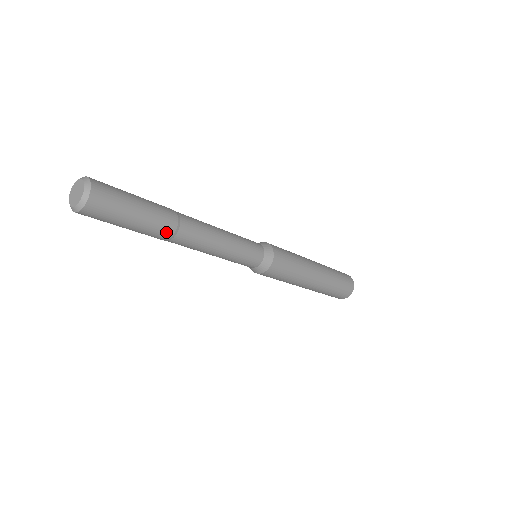
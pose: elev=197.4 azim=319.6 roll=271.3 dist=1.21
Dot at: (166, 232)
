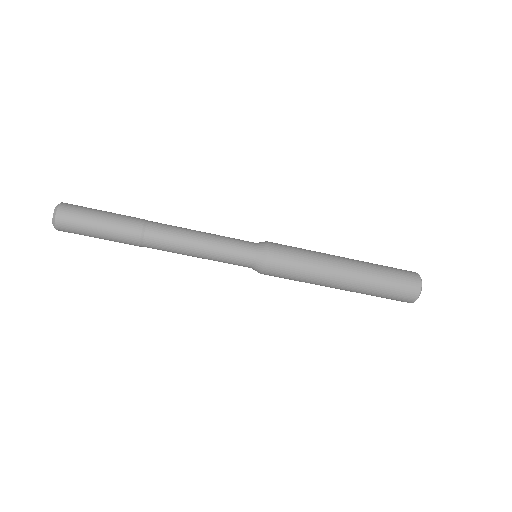
Dot at: (135, 223)
